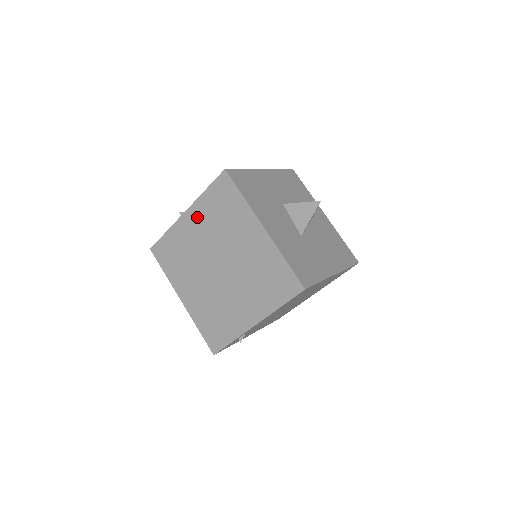
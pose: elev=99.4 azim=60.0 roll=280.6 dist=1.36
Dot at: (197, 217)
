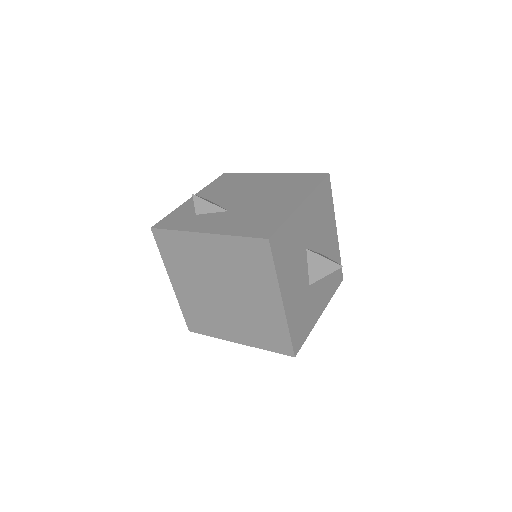
Dot at: (217, 247)
